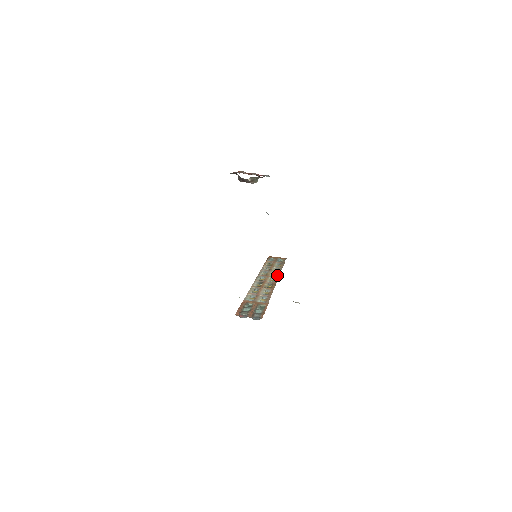
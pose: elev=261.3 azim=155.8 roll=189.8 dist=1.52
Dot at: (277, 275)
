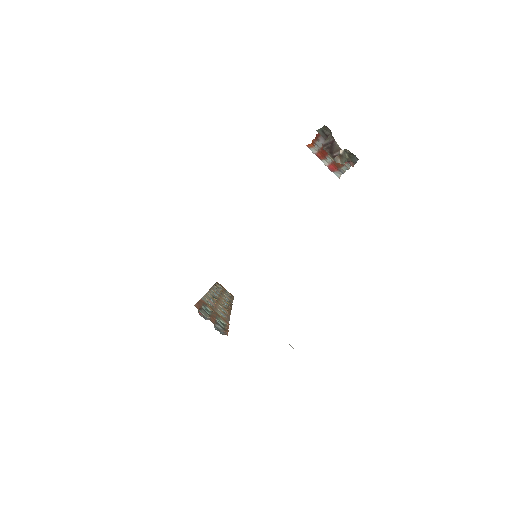
Dot at: (230, 304)
